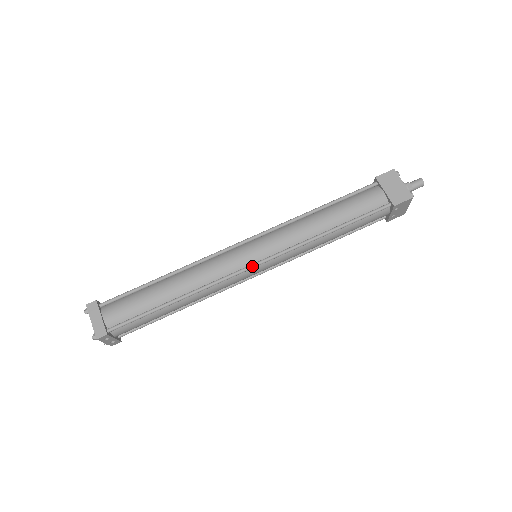
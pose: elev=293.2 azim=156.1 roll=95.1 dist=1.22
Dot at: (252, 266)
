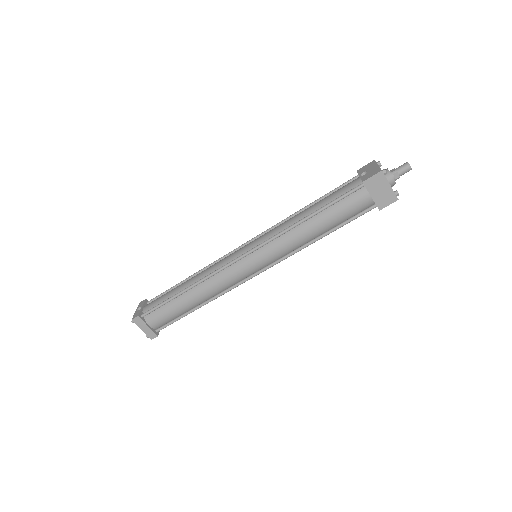
Dot at: (256, 275)
